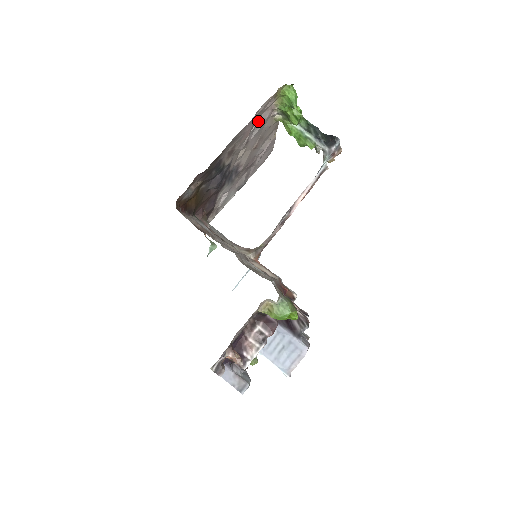
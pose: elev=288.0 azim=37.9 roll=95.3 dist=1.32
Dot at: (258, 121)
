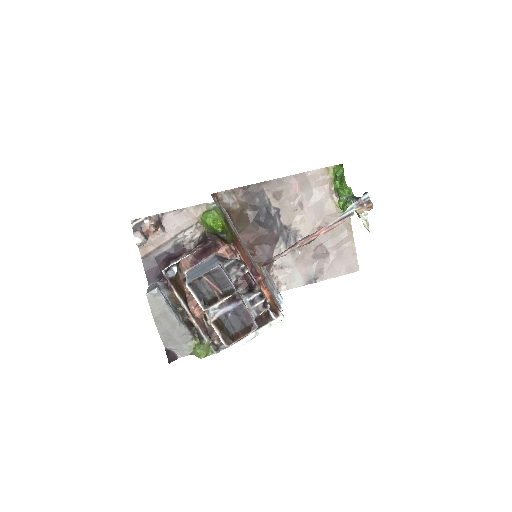
Dot at: (313, 192)
